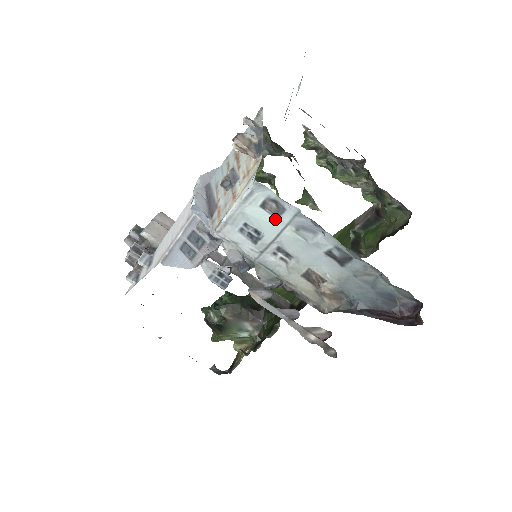
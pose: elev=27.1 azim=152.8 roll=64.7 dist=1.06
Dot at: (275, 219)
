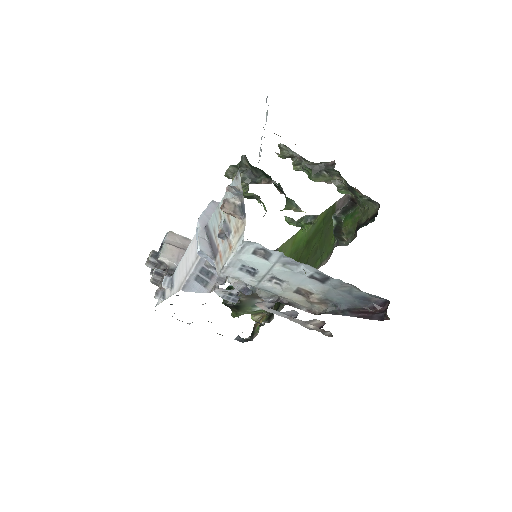
Dot at: (265, 260)
